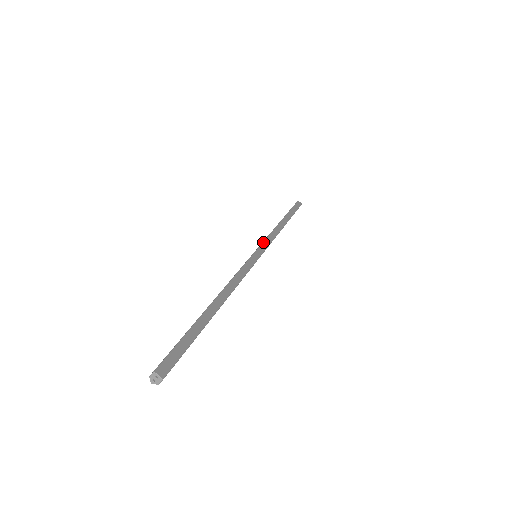
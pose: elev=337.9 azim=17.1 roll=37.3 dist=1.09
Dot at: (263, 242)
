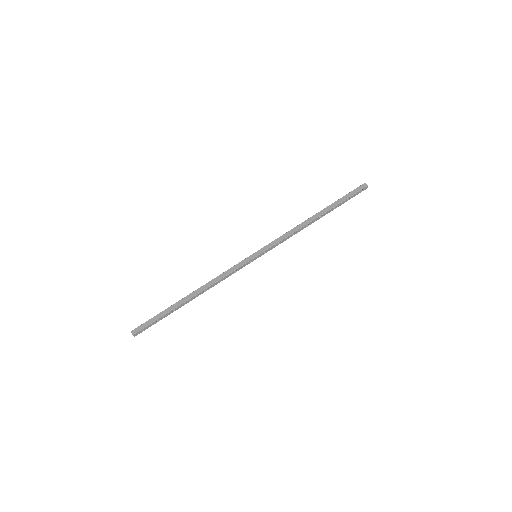
Dot at: (270, 243)
